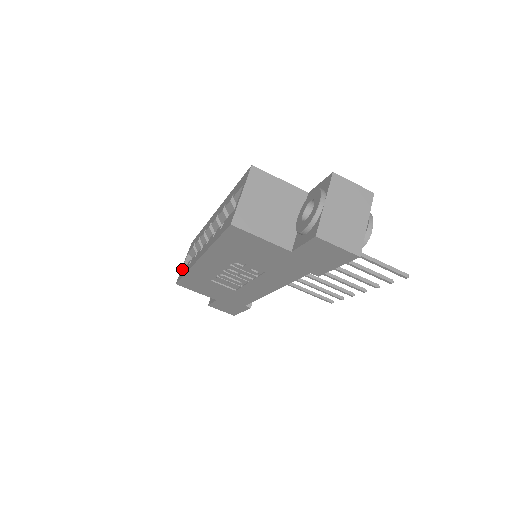
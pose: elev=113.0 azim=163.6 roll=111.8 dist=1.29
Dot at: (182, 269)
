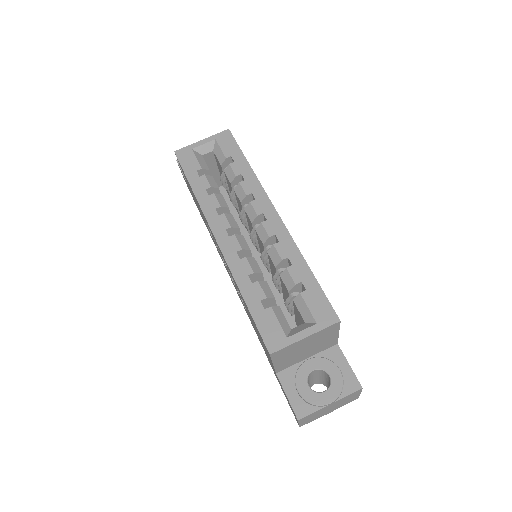
Dot at: (195, 154)
